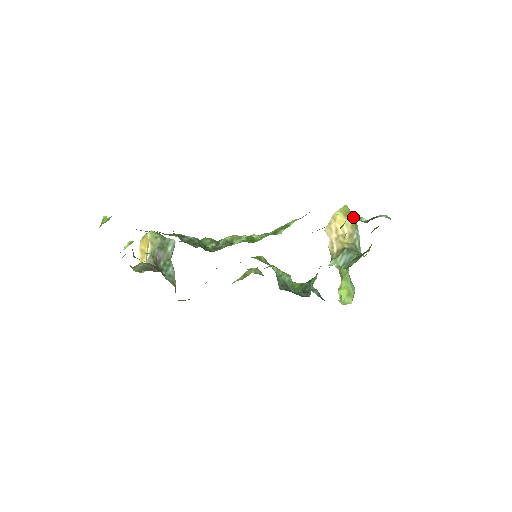
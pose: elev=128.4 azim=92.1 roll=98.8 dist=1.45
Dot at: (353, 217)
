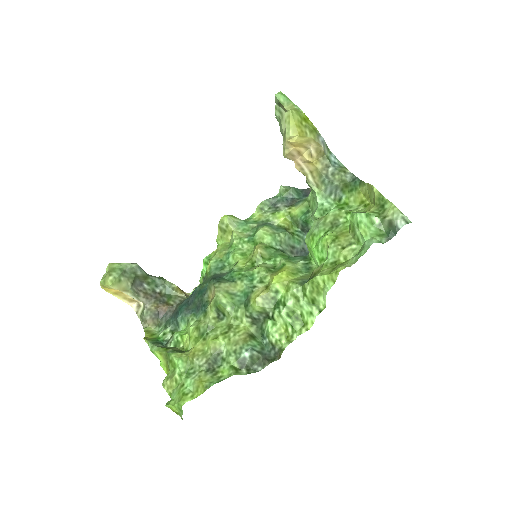
Dot at: (363, 221)
